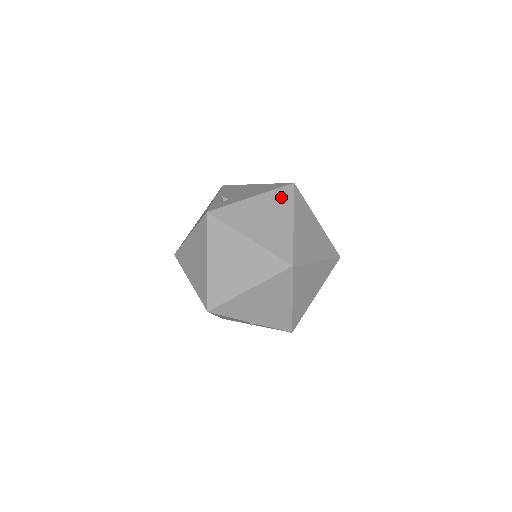
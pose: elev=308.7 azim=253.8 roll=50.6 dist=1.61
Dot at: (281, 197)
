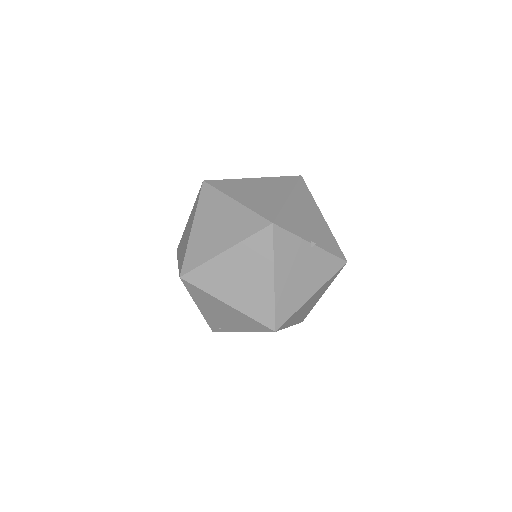
Dot at: occluded
